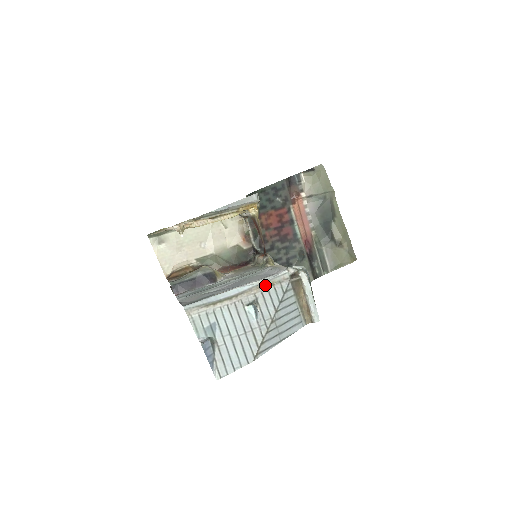
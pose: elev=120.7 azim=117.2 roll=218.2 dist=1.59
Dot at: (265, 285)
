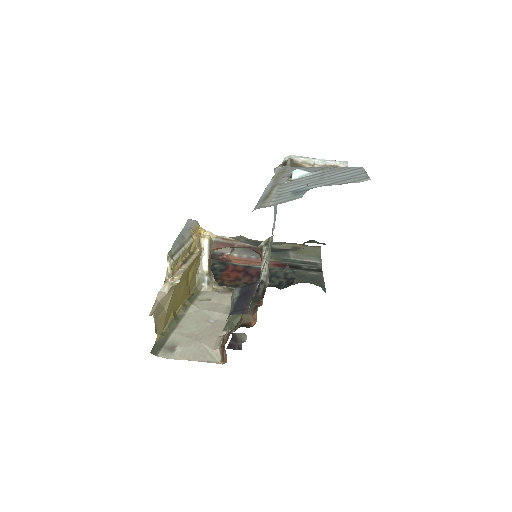
Dot at: (279, 175)
